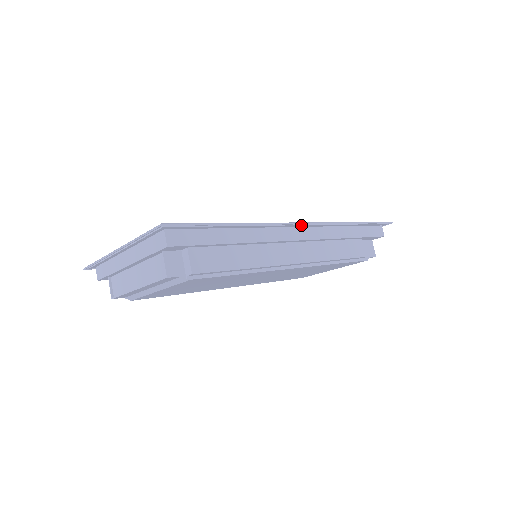
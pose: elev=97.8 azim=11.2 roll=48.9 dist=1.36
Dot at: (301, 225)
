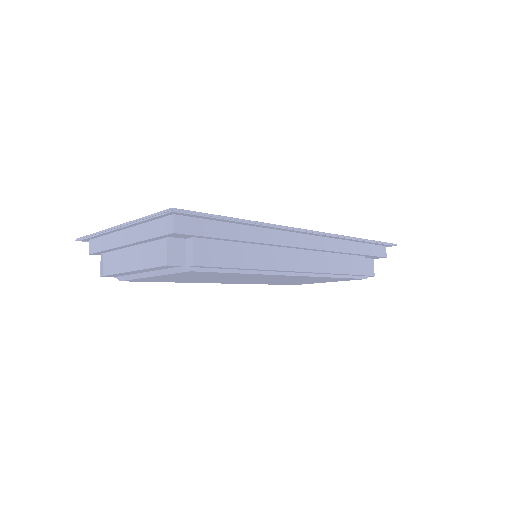
Dot at: (310, 233)
